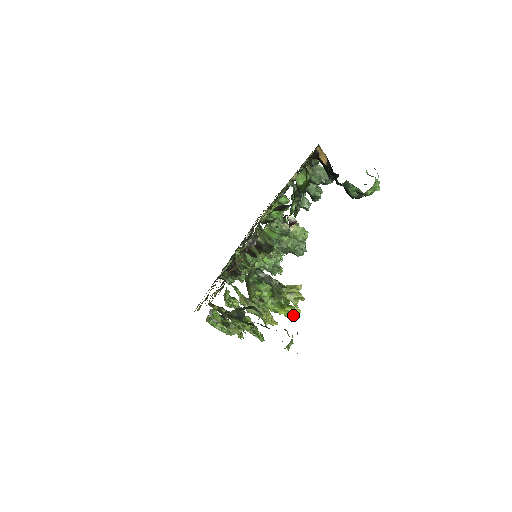
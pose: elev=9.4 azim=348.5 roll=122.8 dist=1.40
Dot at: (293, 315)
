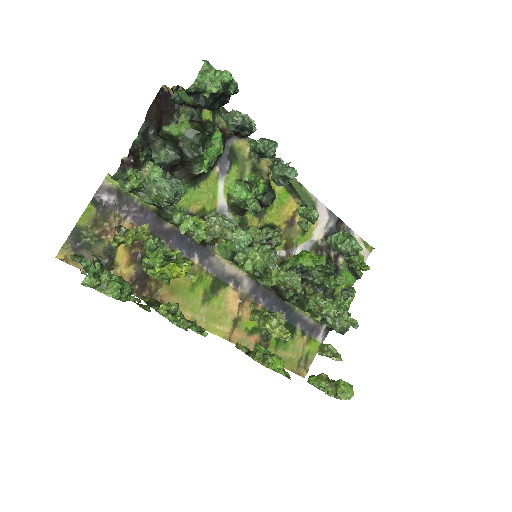
Dot at: (172, 272)
